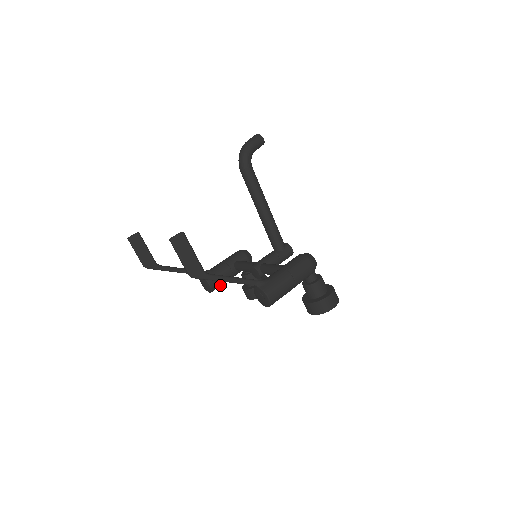
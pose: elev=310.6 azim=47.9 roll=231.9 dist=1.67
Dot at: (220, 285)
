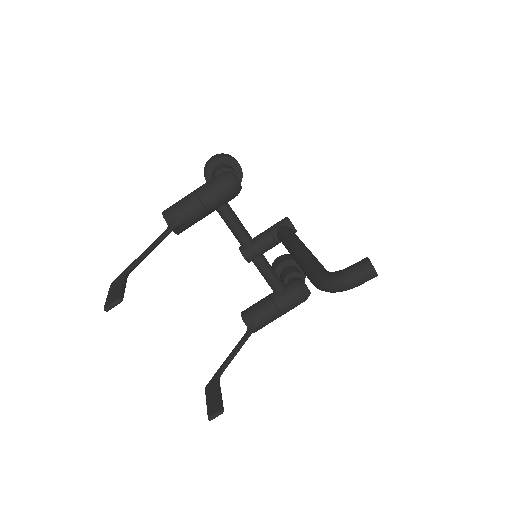
Dot at: occluded
